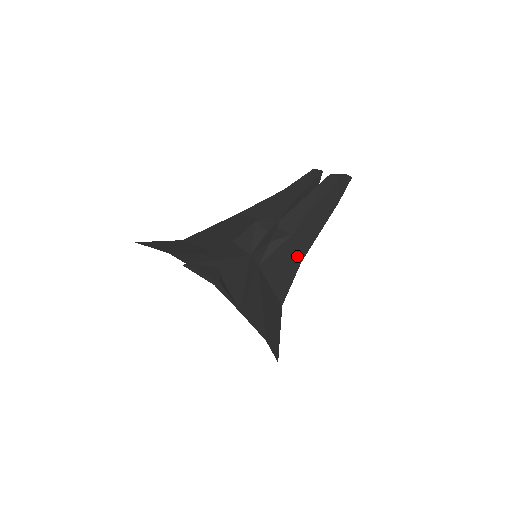
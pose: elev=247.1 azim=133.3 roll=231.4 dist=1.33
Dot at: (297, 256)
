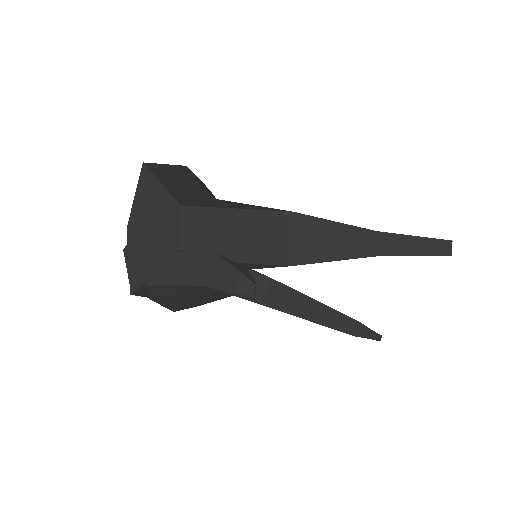
Dot at: occluded
